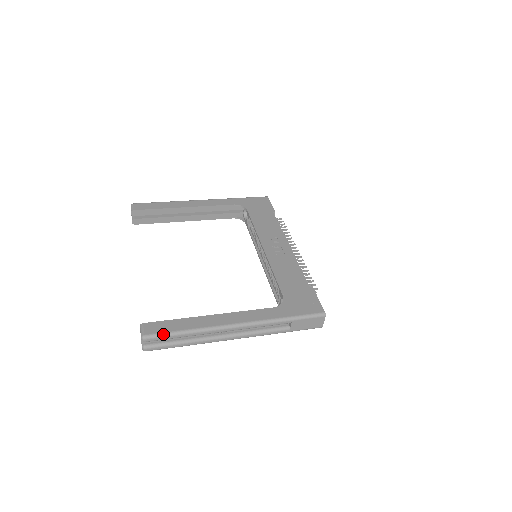
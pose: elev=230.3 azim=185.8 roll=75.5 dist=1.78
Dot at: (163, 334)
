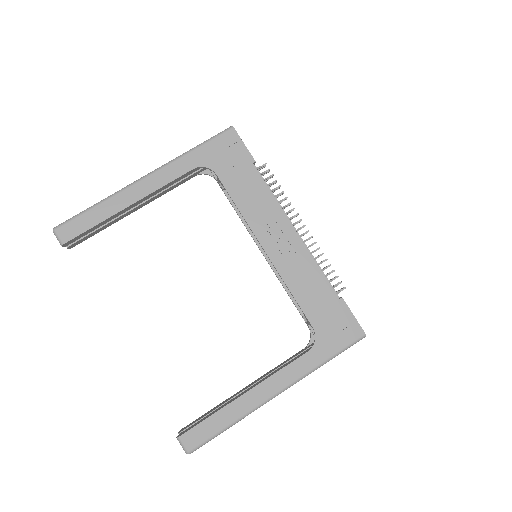
Dot at: (207, 441)
